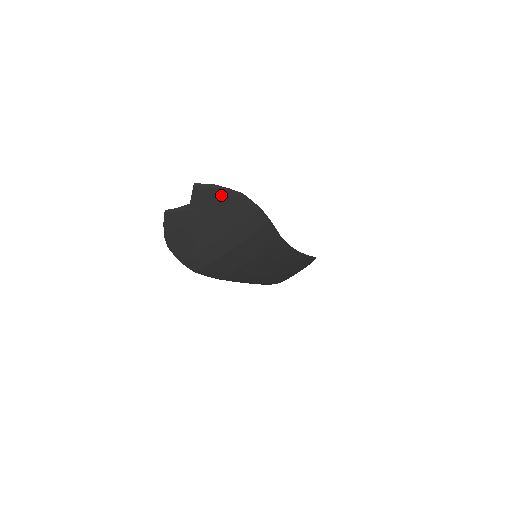
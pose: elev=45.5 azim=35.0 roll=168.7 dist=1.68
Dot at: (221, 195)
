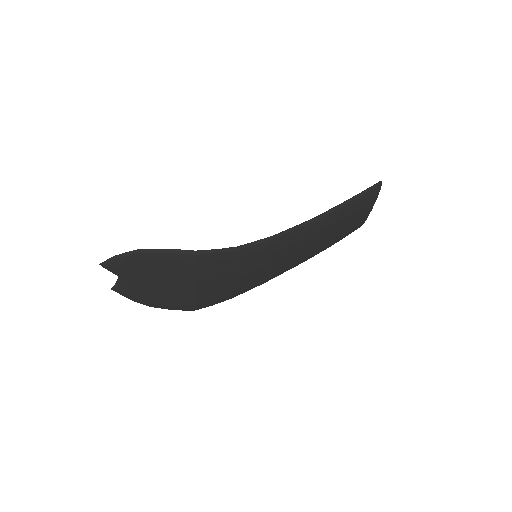
Dot at: (127, 261)
